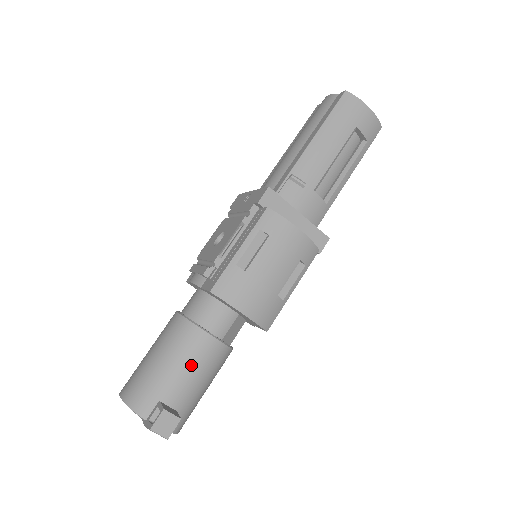
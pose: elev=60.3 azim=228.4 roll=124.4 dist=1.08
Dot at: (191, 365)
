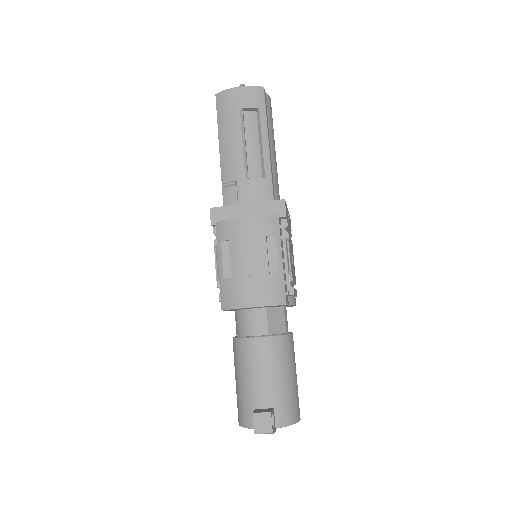
Dot at: (257, 369)
